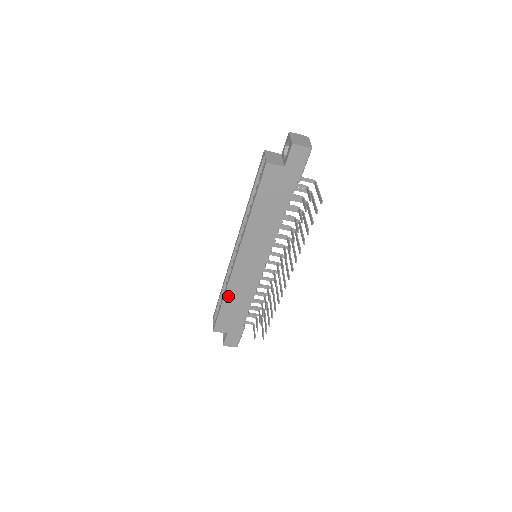
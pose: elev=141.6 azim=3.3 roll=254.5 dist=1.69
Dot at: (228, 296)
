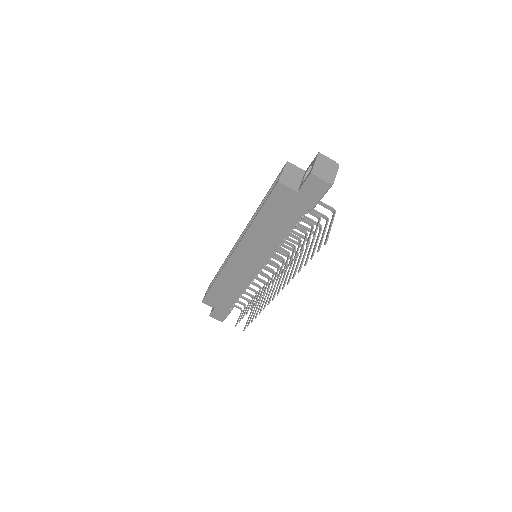
Dot at: (220, 280)
